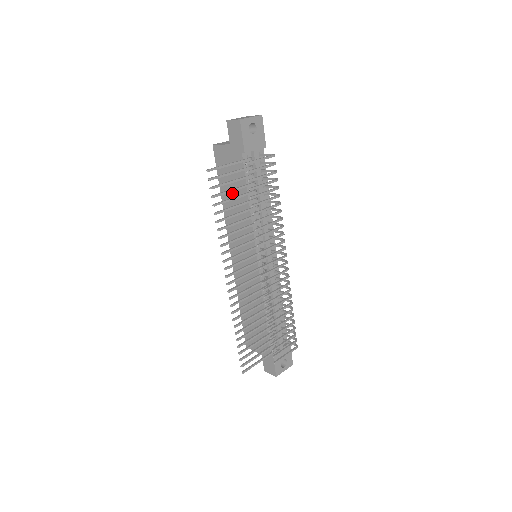
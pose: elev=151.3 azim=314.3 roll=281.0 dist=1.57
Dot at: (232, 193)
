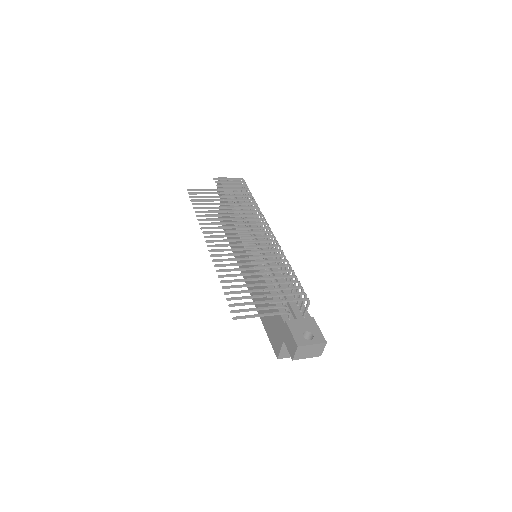
Dot at: occluded
